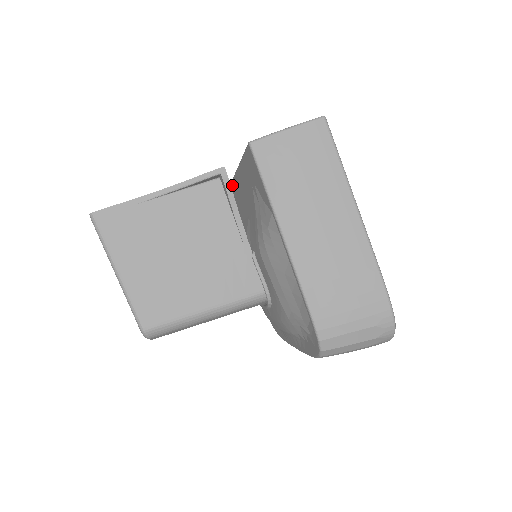
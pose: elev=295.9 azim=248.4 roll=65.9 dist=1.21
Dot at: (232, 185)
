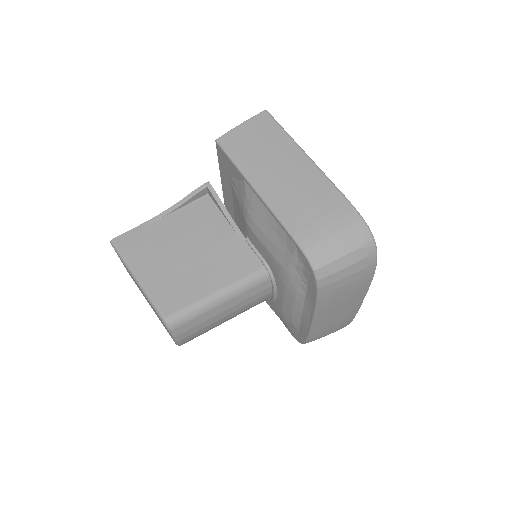
Dot at: occluded
